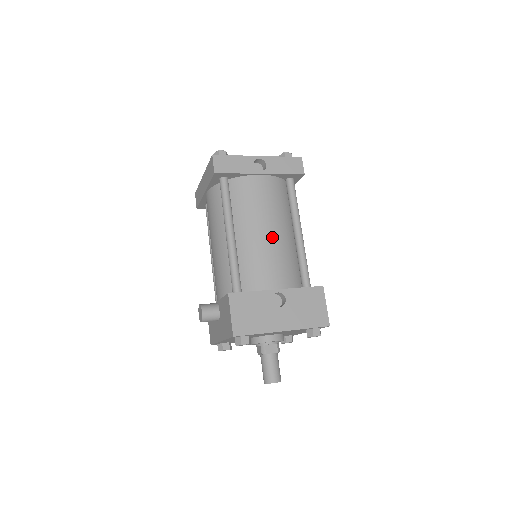
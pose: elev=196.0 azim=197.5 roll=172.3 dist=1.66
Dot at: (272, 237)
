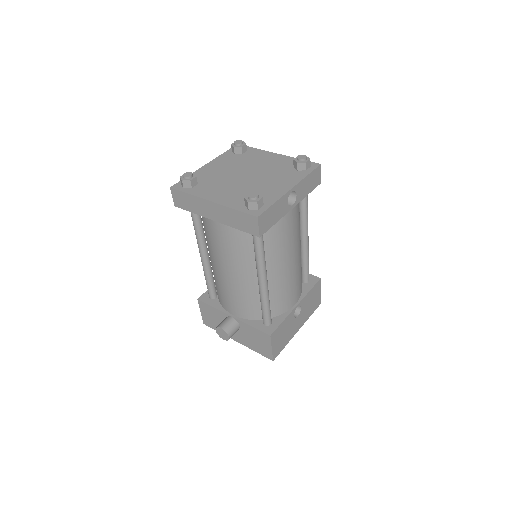
Dot at: (295, 264)
